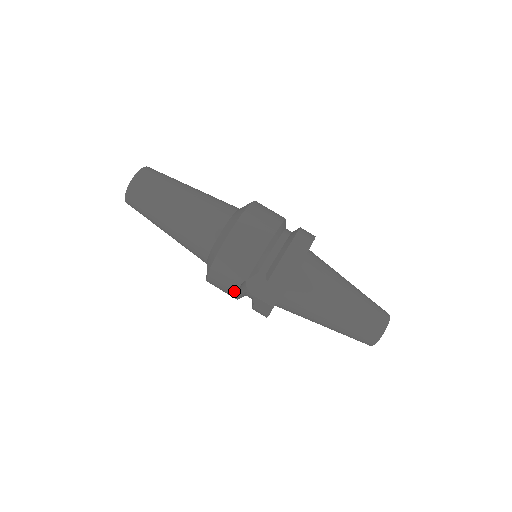
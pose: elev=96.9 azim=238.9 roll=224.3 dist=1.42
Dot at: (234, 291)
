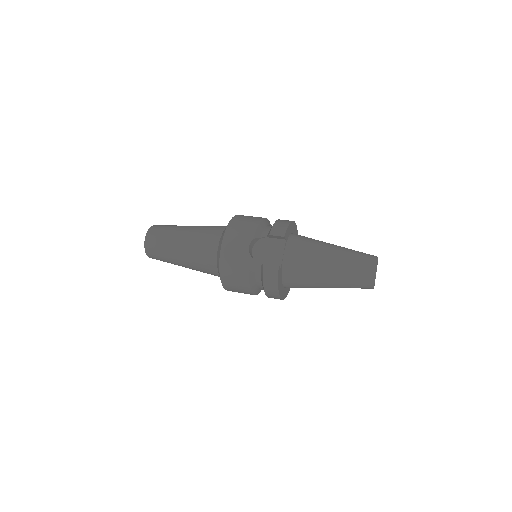
Dot at: (244, 258)
